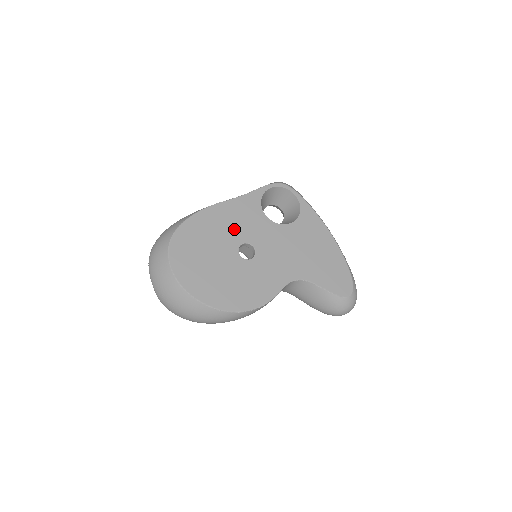
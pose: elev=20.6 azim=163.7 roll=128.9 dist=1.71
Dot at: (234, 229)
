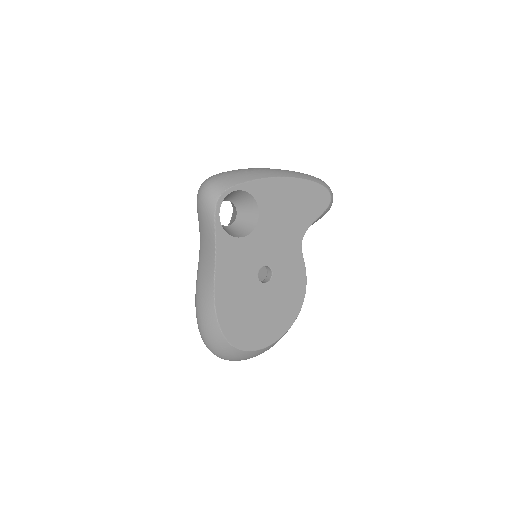
Dot at: (243, 278)
